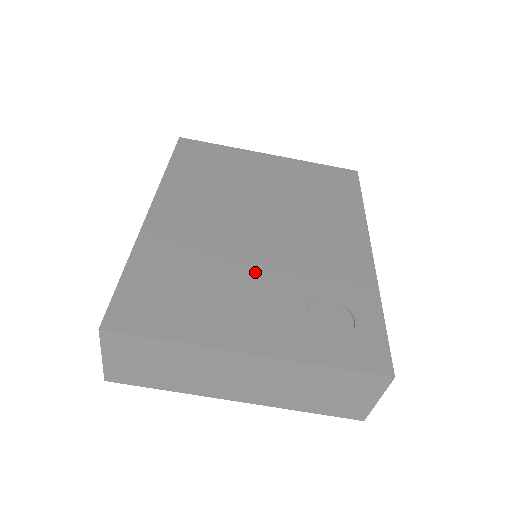
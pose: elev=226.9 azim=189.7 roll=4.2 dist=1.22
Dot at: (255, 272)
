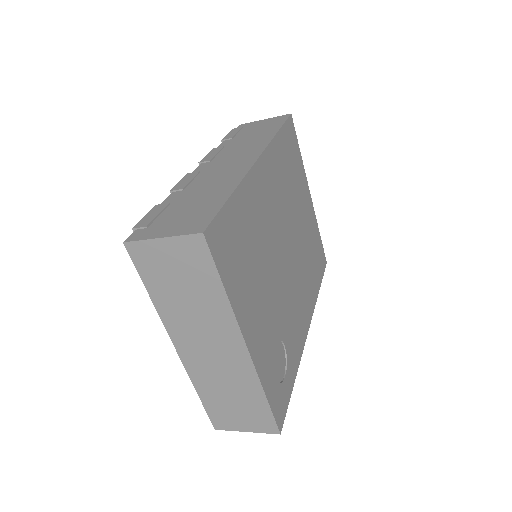
Dot at: (272, 284)
